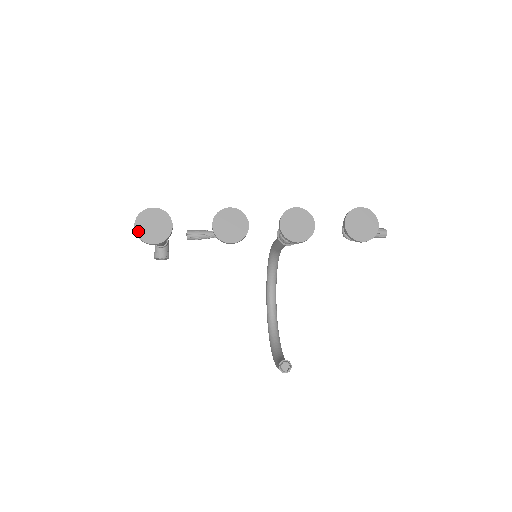
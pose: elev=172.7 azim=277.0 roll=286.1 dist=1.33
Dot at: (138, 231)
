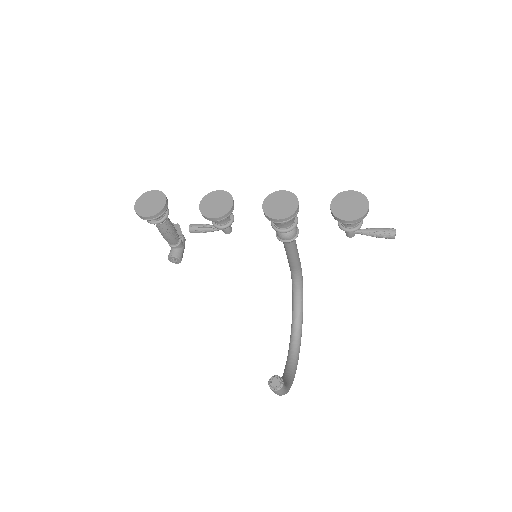
Dot at: (137, 207)
